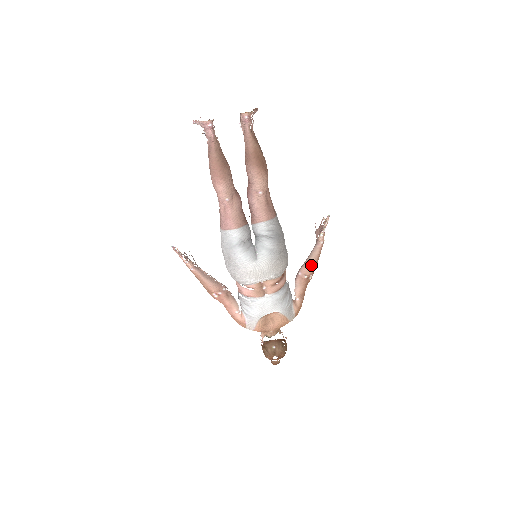
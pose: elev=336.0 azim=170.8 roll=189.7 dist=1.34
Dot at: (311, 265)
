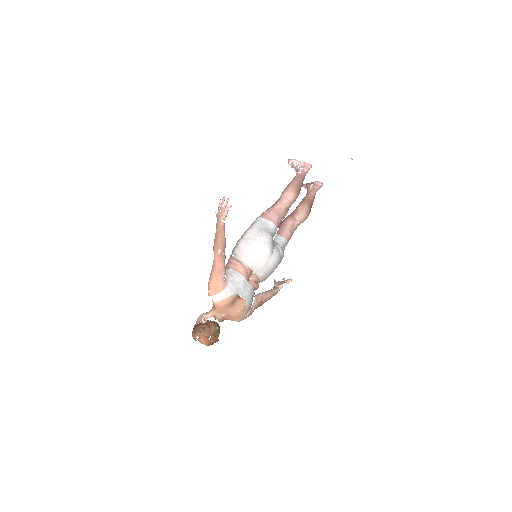
Dot at: (269, 296)
